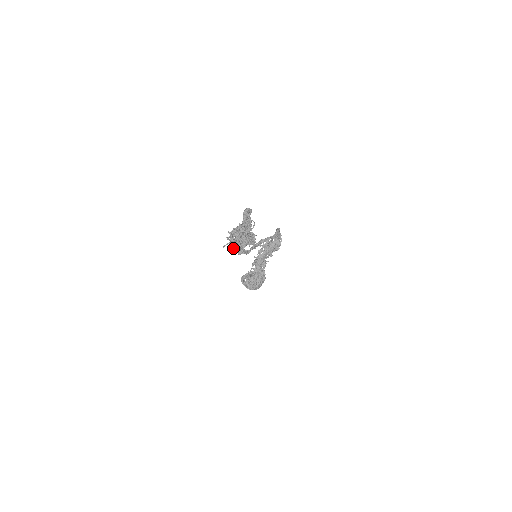
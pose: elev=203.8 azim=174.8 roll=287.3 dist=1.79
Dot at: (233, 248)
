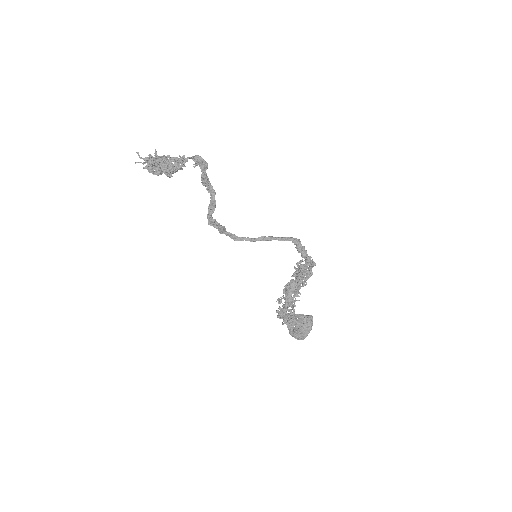
Dot at: (144, 167)
